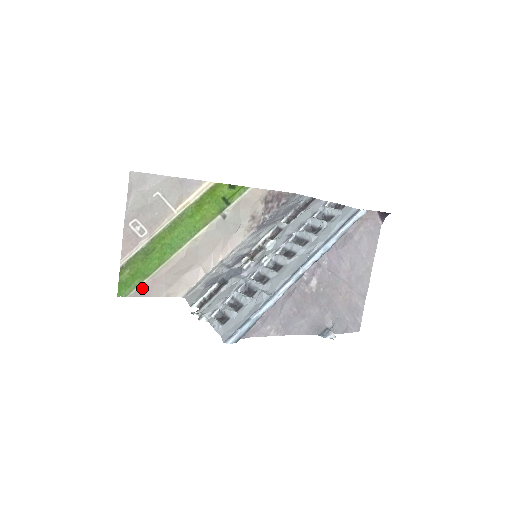
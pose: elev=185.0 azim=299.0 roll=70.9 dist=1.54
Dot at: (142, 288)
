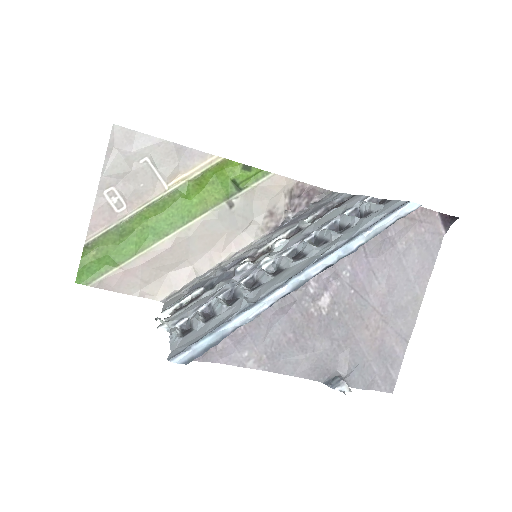
Dot at: (109, 278)
